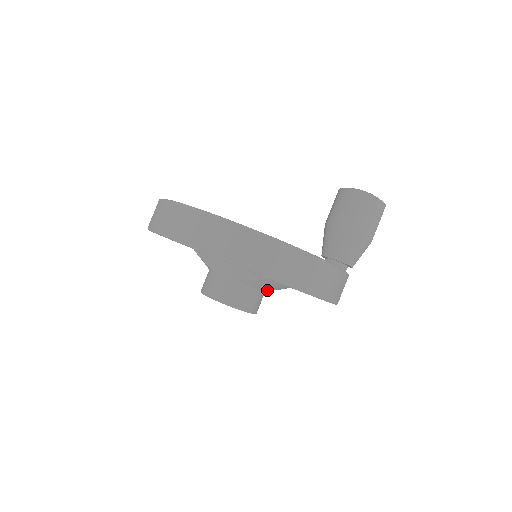
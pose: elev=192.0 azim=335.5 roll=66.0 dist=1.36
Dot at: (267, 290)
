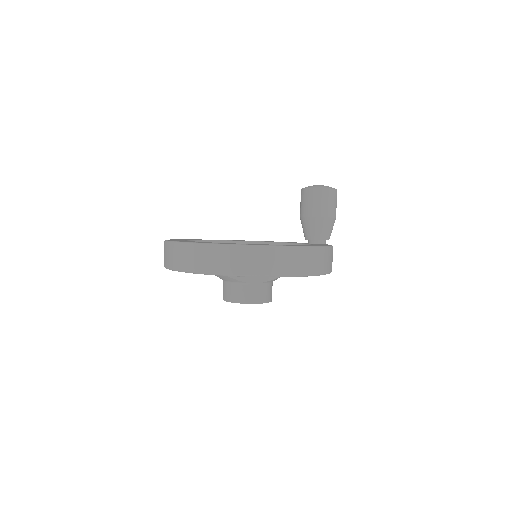
Dot at: occluded
